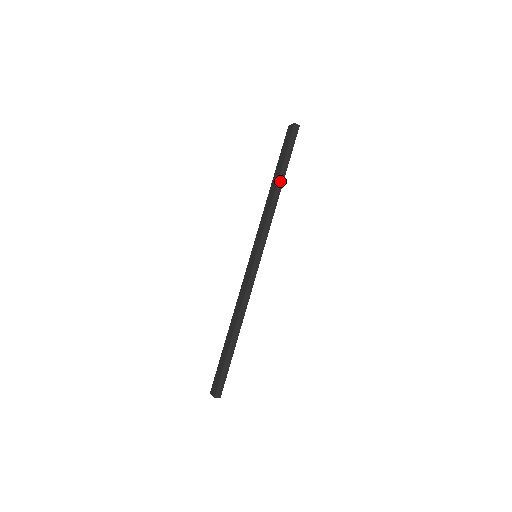
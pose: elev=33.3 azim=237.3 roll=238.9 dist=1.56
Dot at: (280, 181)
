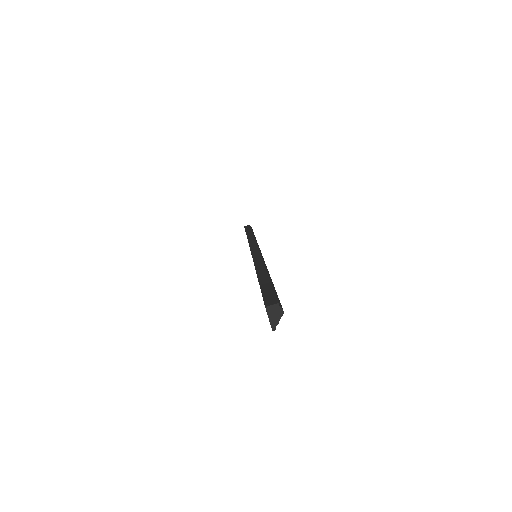
Dot at: occluded
